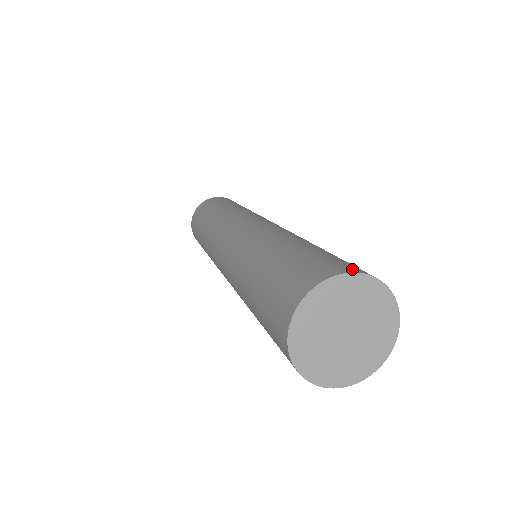
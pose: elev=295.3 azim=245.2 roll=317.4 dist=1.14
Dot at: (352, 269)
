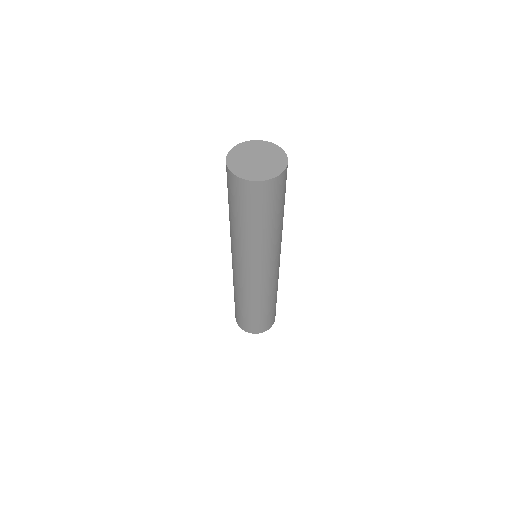
Dot at: occluded
